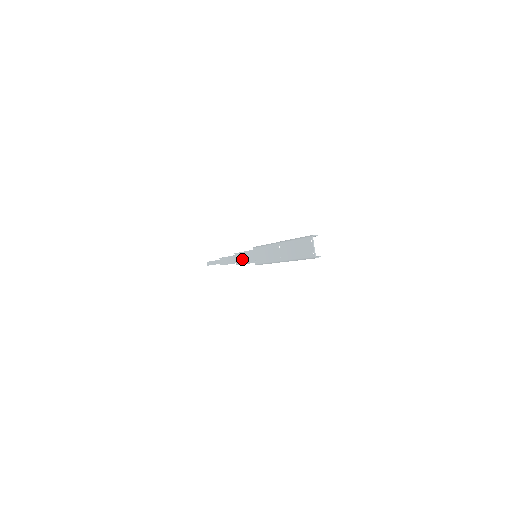
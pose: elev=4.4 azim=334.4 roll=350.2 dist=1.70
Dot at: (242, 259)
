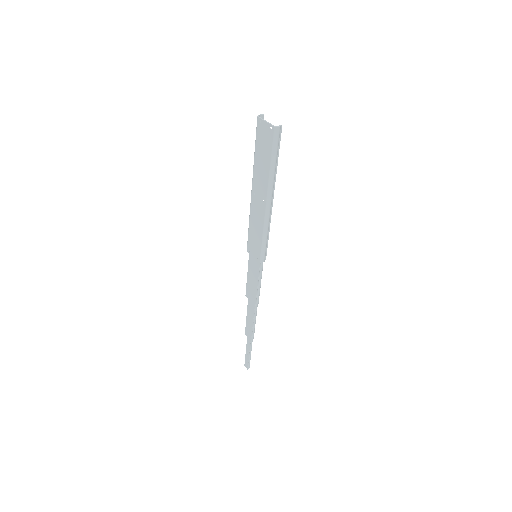
Dot at: (252, 286)
